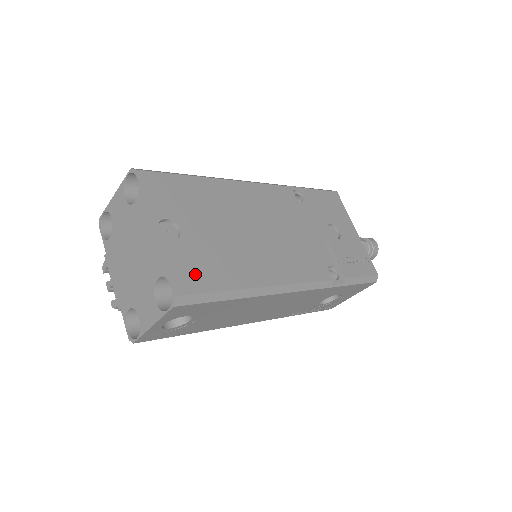
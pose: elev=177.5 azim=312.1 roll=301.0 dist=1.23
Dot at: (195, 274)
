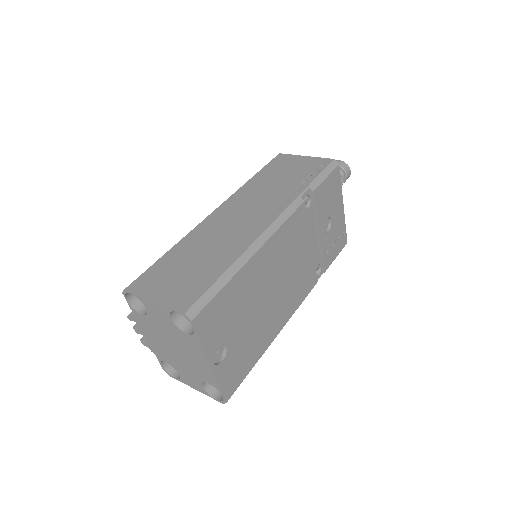
Dot at: (237, 374)
